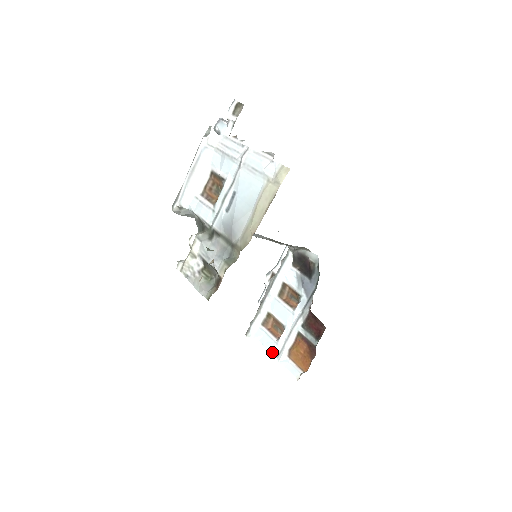
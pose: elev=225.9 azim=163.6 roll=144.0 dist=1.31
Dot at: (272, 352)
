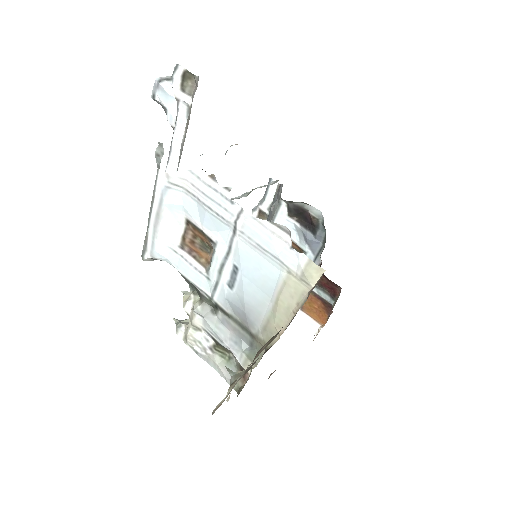
Dot at: occluded
